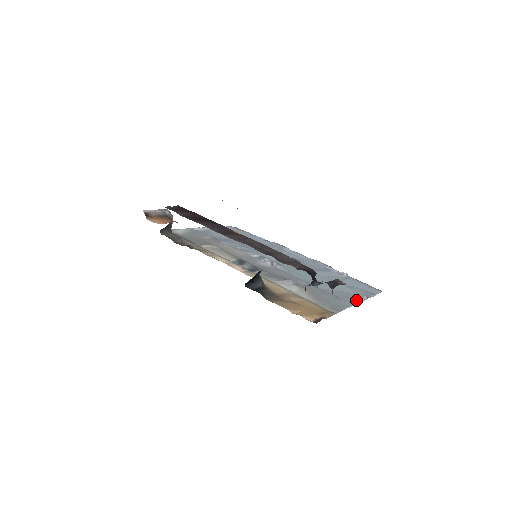
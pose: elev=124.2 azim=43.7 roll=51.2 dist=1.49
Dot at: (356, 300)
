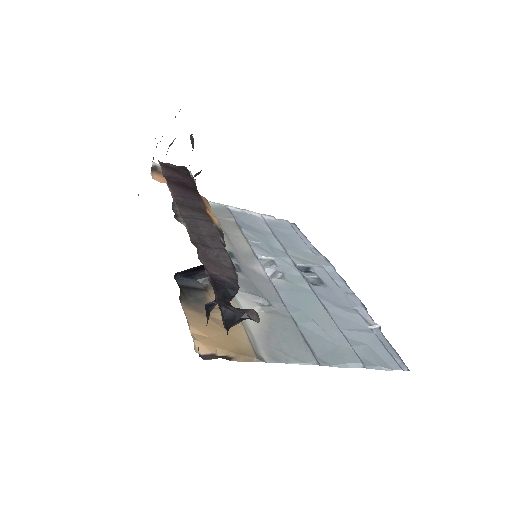
Dot at: (336, 361)
